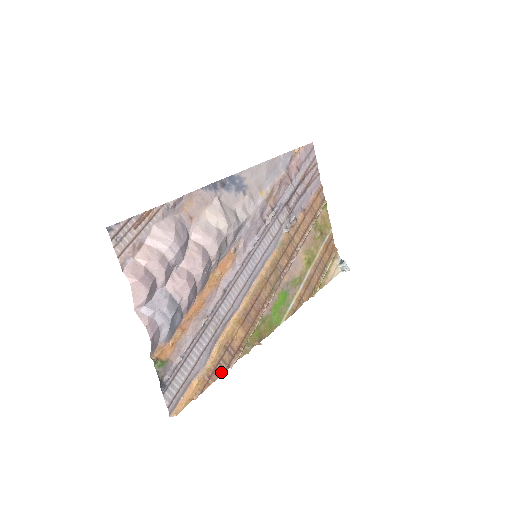
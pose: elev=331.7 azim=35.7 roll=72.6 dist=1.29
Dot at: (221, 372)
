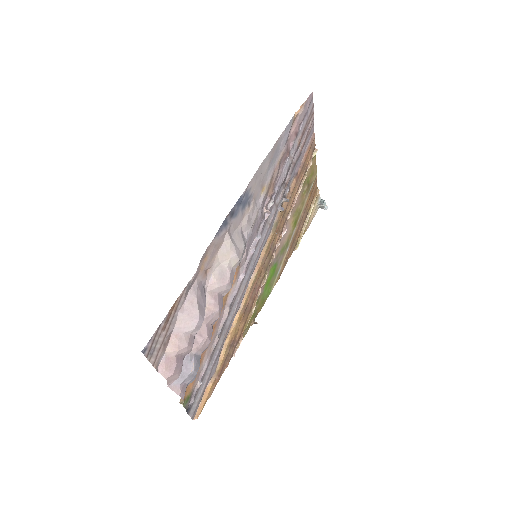
Dot at: (227, 364)
